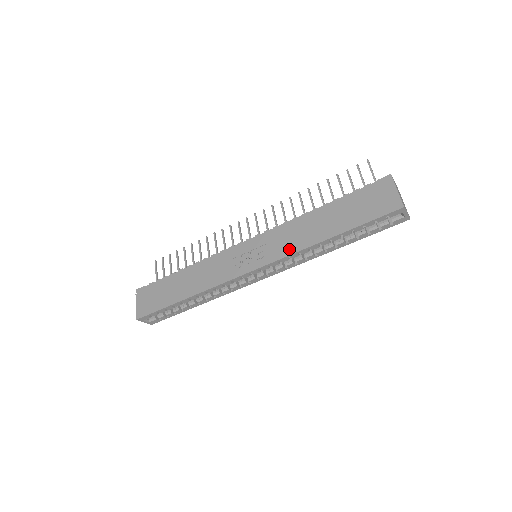
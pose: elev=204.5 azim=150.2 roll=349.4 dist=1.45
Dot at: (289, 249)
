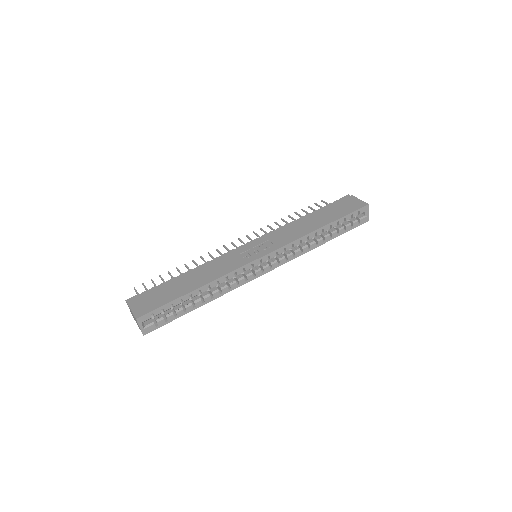
Dot at: (292, 238)
